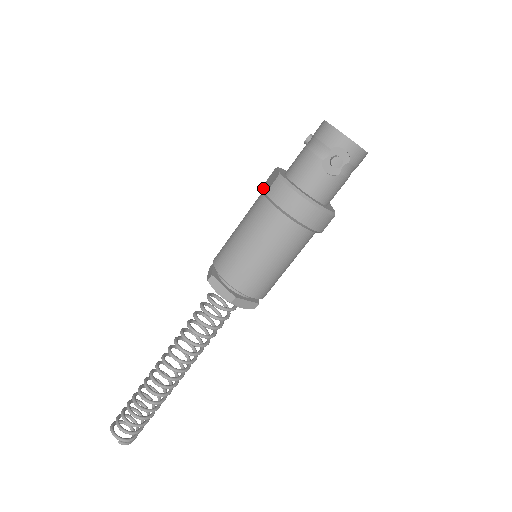
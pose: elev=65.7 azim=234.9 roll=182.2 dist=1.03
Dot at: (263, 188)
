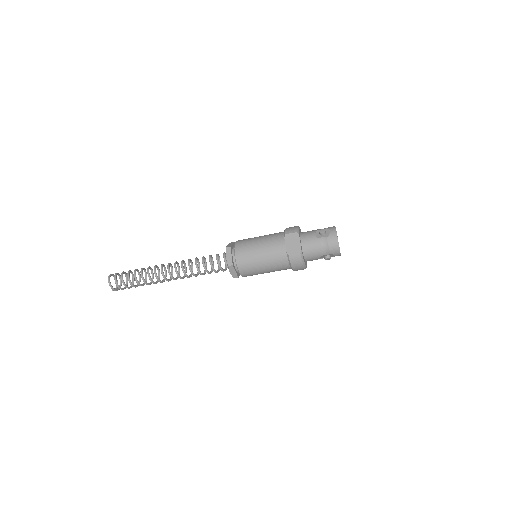
Dot at: (286, 241)
